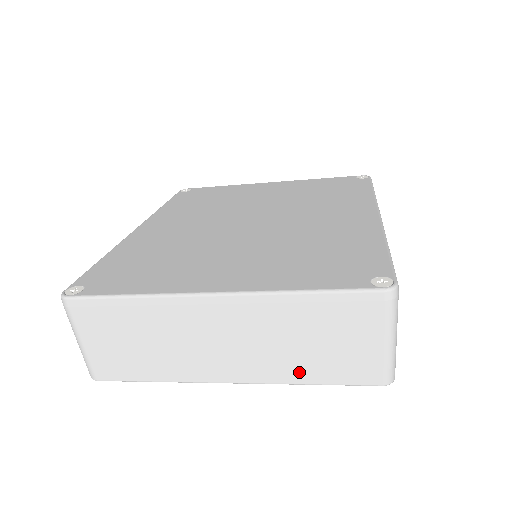
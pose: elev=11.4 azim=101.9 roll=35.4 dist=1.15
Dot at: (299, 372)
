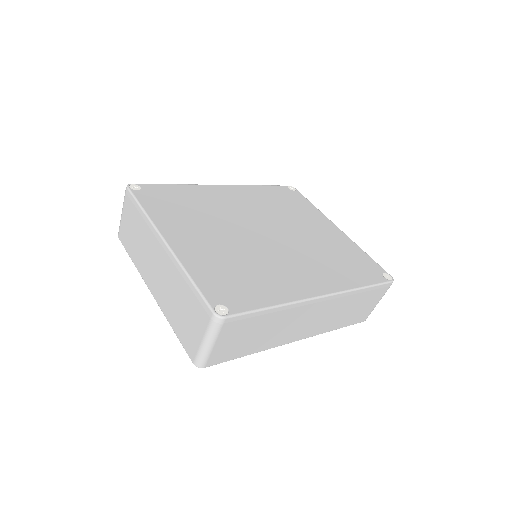
Dot at: (172, 317)
